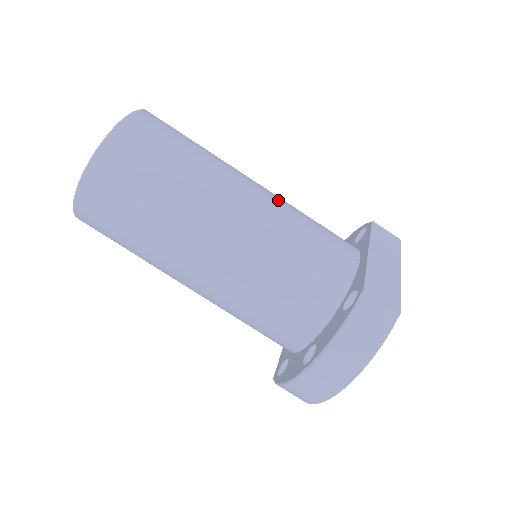
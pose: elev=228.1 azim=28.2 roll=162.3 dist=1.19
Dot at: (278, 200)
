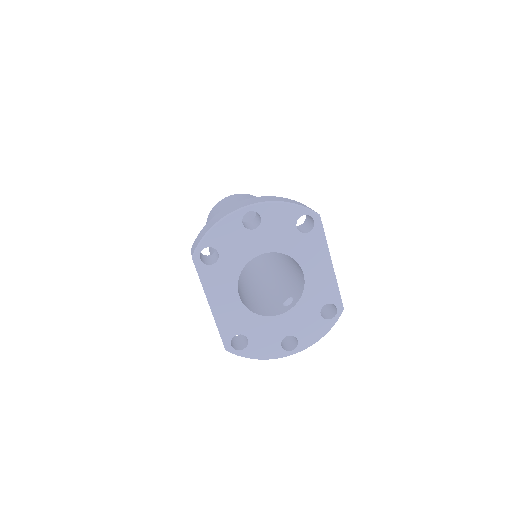
Dot at: occluded
